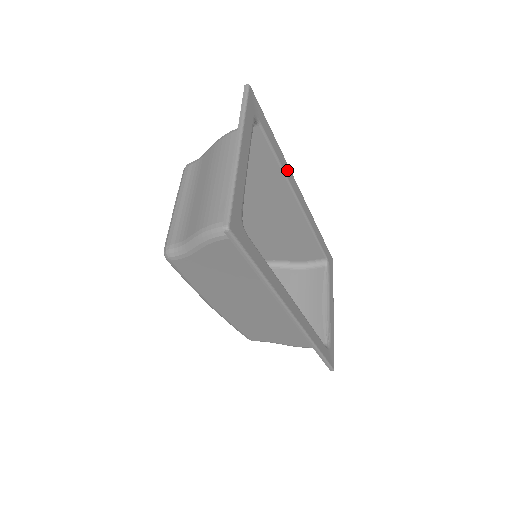
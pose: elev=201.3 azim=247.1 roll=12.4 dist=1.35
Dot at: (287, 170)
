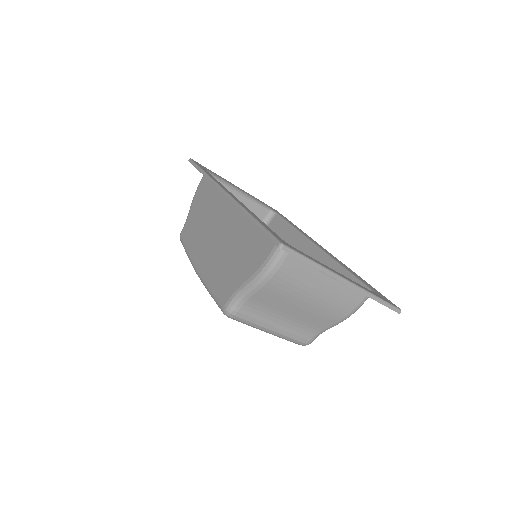
Dot at: occluded
